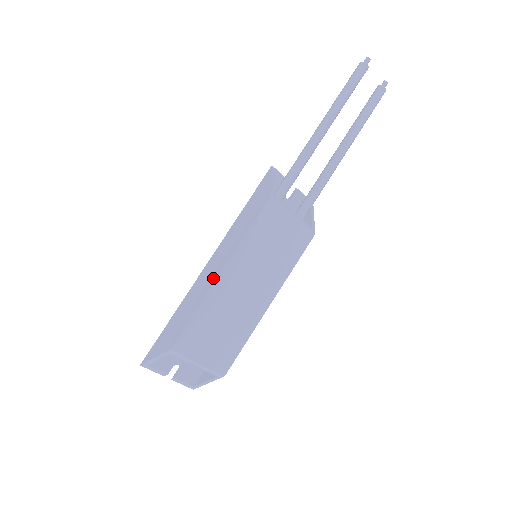
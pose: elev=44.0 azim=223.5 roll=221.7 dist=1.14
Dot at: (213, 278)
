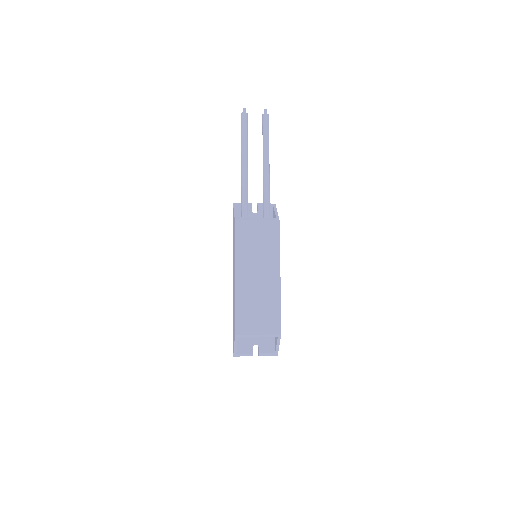
Dot at: (234, 283)
